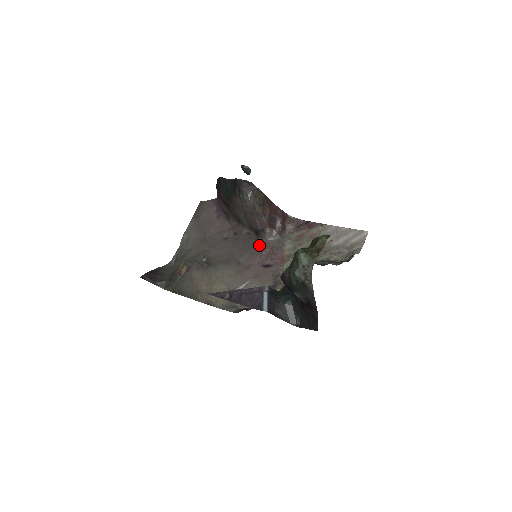
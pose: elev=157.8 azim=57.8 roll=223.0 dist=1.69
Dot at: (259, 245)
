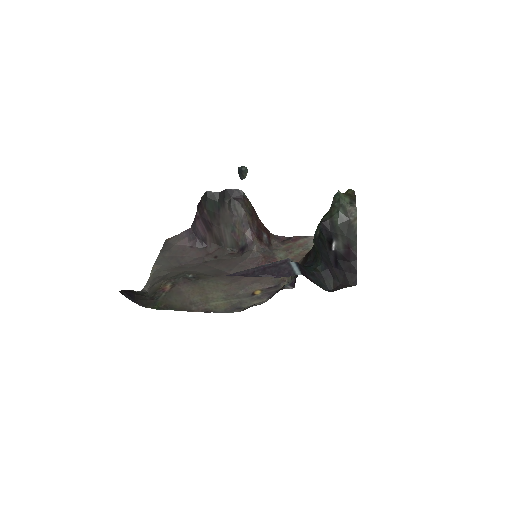
Dot at: (249, 257)
